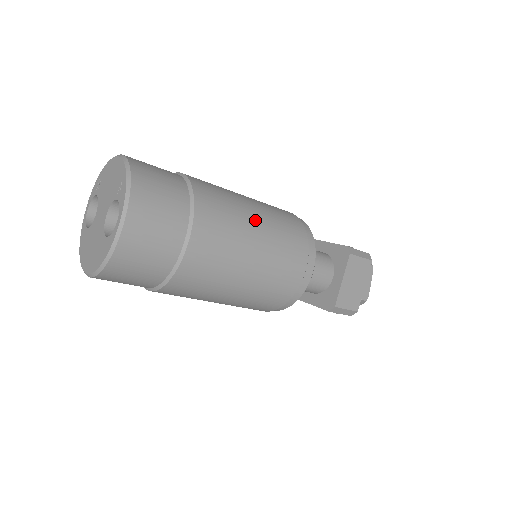
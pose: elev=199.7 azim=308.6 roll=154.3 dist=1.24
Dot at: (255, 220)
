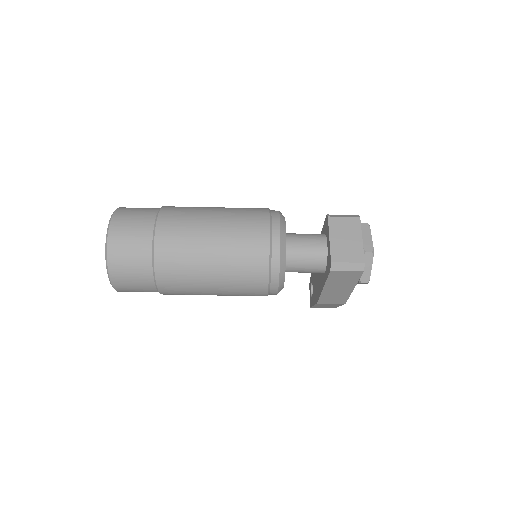
Dot at: (214, 211)
